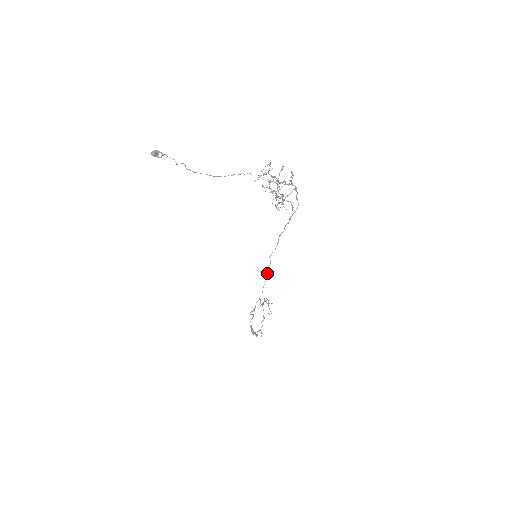
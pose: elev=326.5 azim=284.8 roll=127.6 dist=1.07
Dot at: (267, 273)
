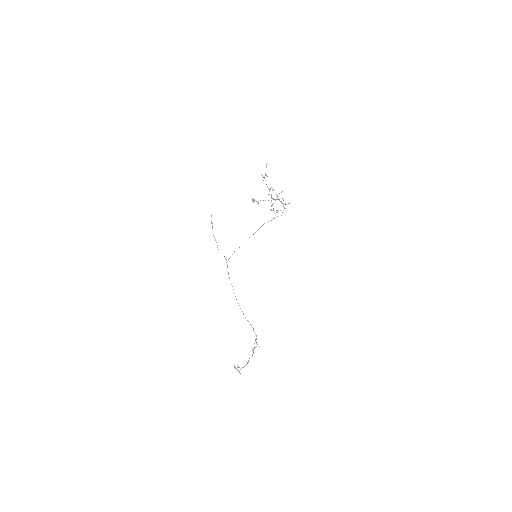
Dot at: occluded
